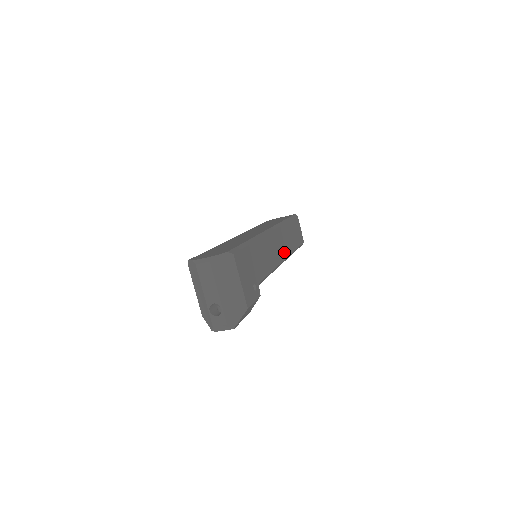
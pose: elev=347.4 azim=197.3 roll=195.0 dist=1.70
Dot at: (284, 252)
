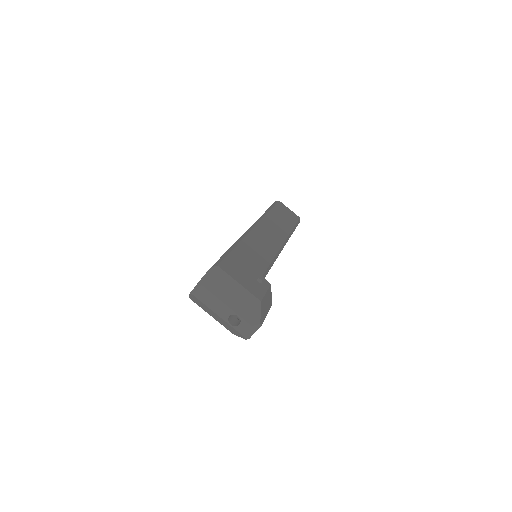
Dot at: (280, 237)
